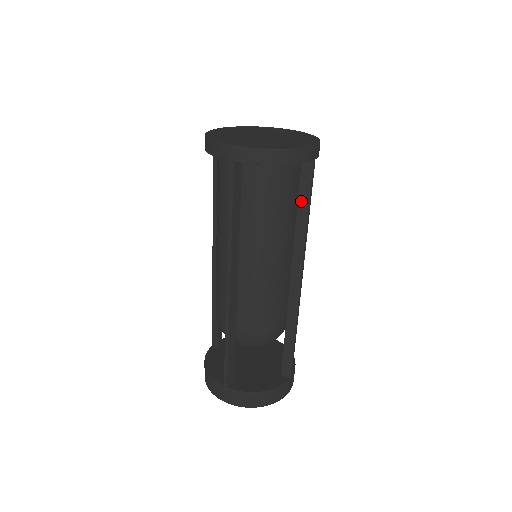
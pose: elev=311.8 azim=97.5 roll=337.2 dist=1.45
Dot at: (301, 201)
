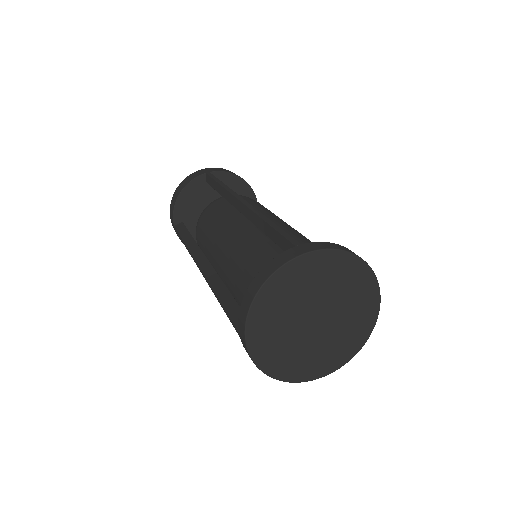
Dot at: occluded
